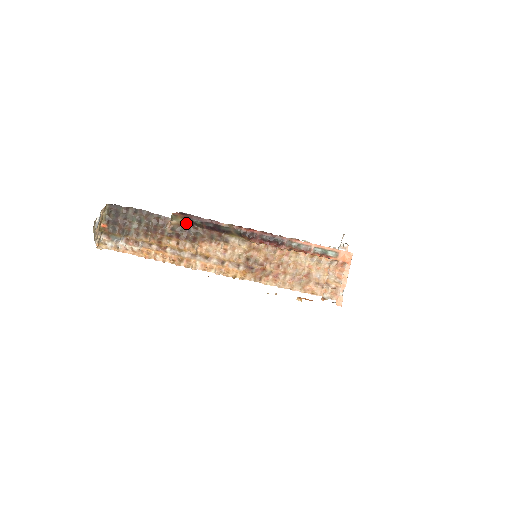
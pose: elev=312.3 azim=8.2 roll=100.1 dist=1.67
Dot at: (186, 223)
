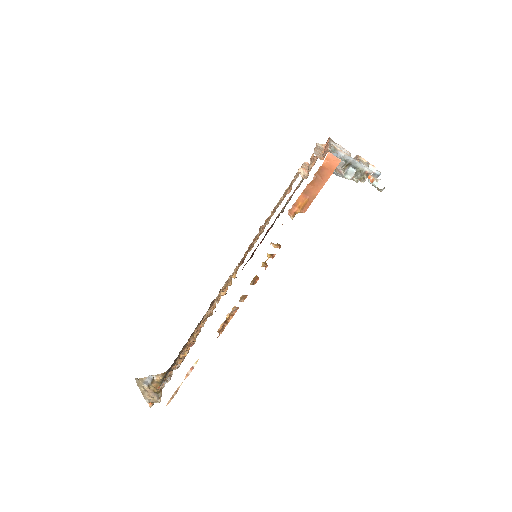
Dot at: occluded
